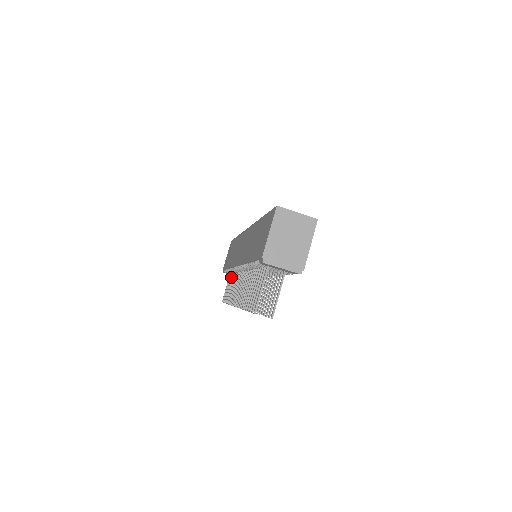
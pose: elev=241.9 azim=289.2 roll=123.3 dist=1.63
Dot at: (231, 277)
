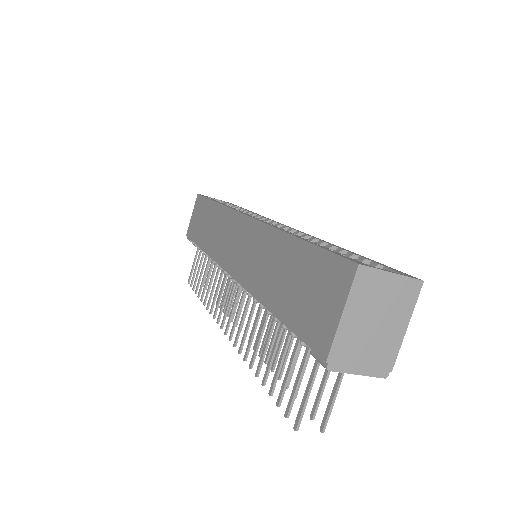
Dot at: (203, 255)
